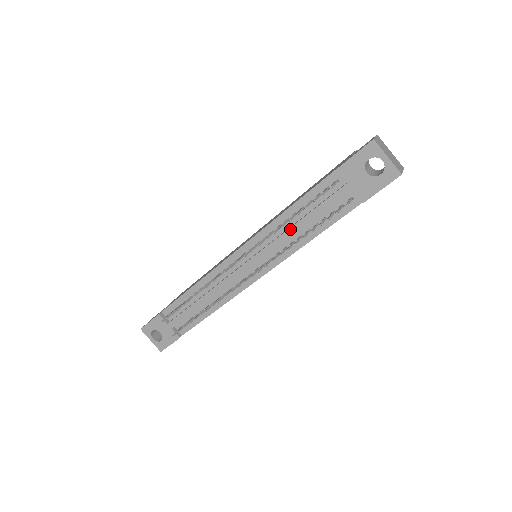
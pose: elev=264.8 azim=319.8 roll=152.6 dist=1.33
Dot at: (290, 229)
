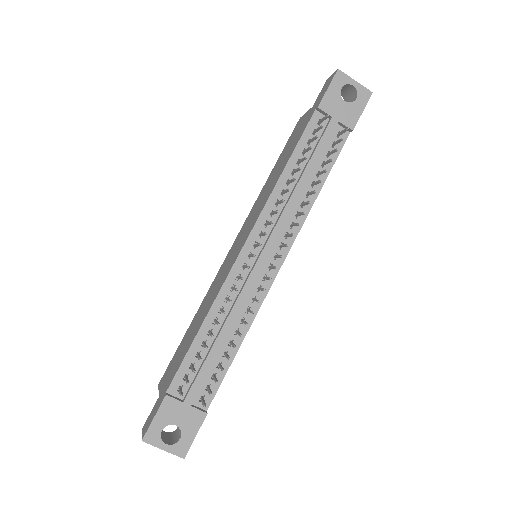
Dot at: (297, 187)
